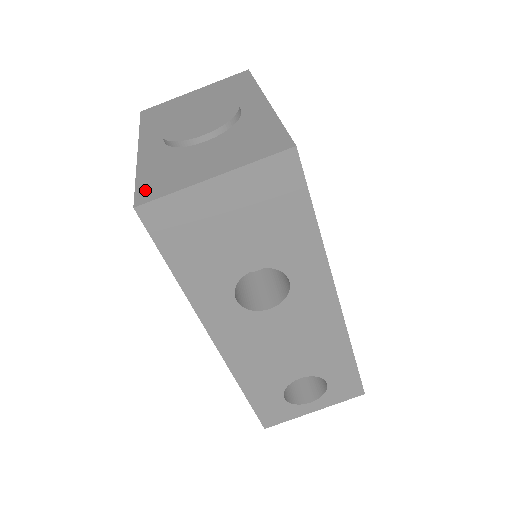
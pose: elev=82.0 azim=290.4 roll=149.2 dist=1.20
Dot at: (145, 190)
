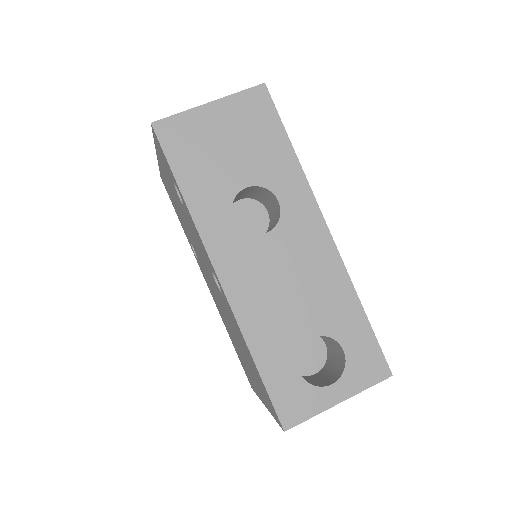
Dot at: occluded
